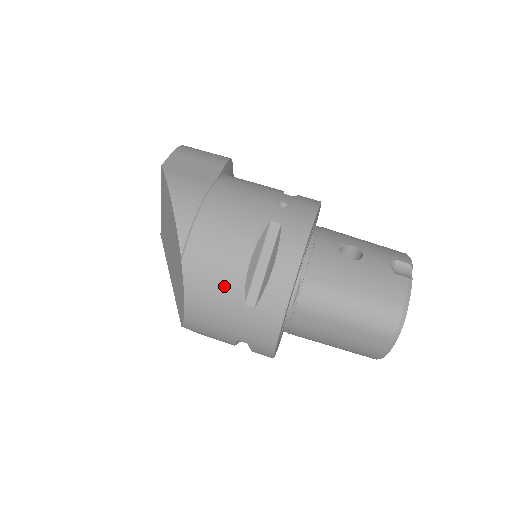
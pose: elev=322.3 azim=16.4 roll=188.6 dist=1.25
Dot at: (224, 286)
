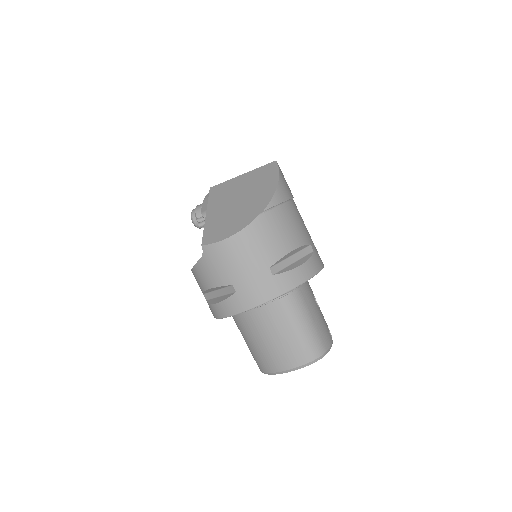
Dot at: (269, 248)
